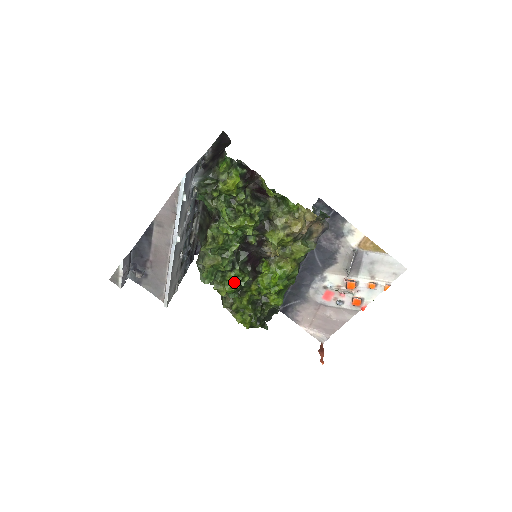
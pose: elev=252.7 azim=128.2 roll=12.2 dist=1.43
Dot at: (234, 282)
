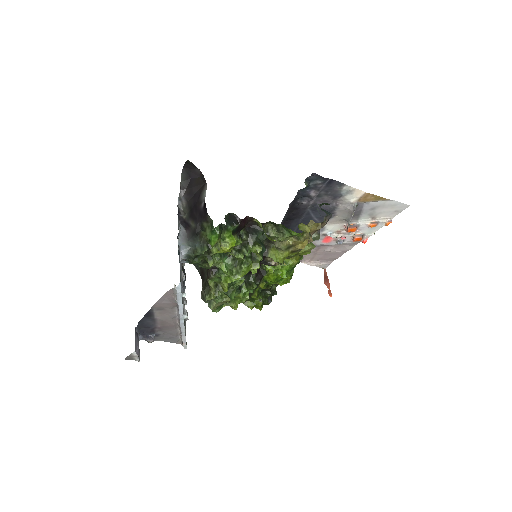
Dot at: (243, 296)
